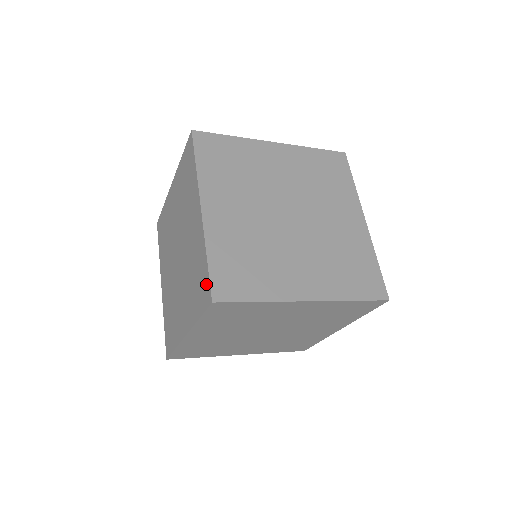
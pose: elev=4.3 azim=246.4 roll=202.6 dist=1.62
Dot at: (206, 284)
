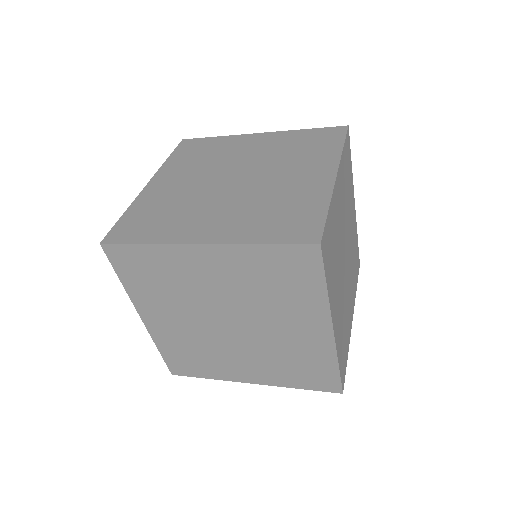
Dot at: occluded
